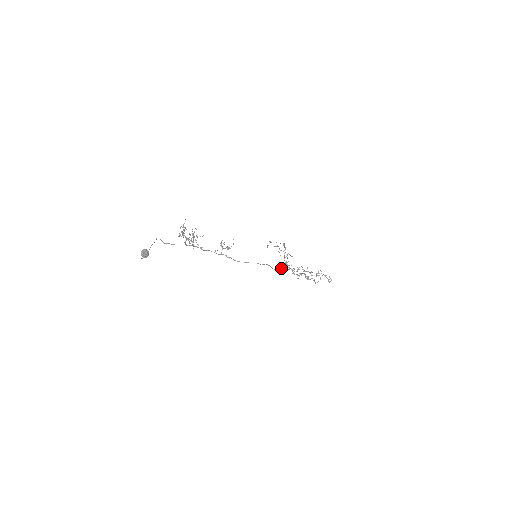
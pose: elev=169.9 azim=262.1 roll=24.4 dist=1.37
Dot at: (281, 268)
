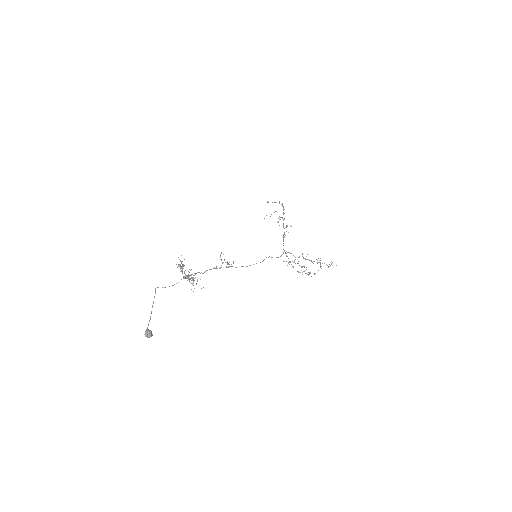
Dot at: (281, 255)
